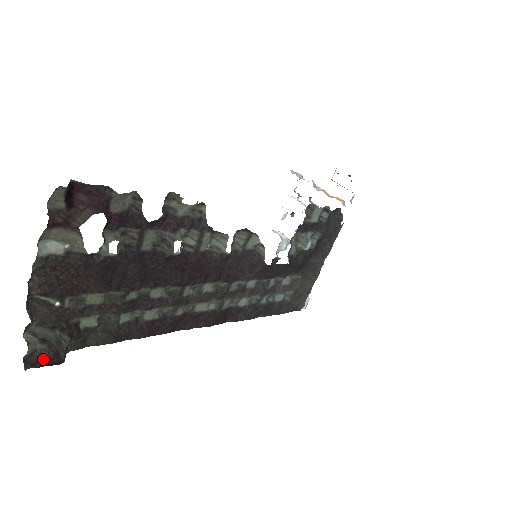
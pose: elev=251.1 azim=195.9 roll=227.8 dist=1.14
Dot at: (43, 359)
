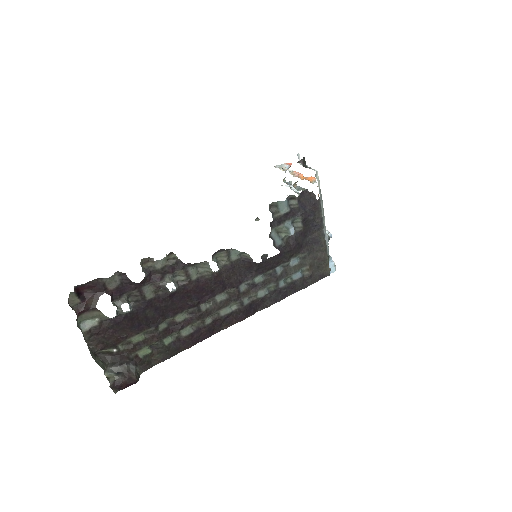
Dot at: (123, 384)
